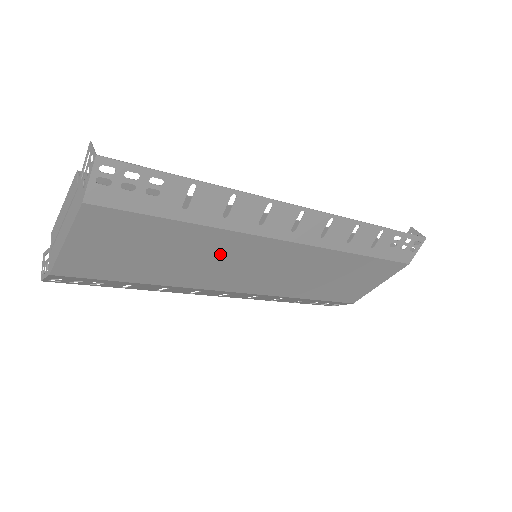
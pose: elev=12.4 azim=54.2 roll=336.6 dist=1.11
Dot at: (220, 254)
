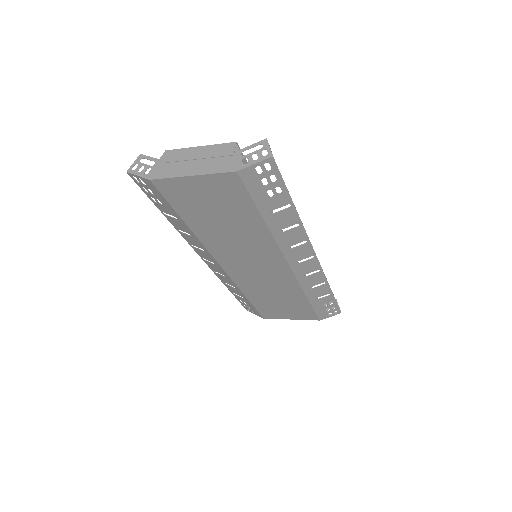
Dot at: (250, 244)
